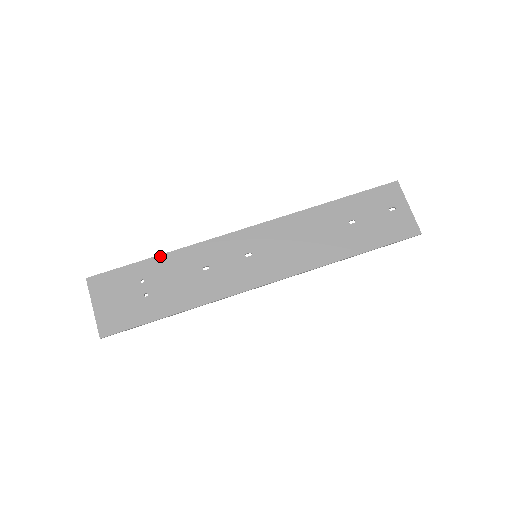
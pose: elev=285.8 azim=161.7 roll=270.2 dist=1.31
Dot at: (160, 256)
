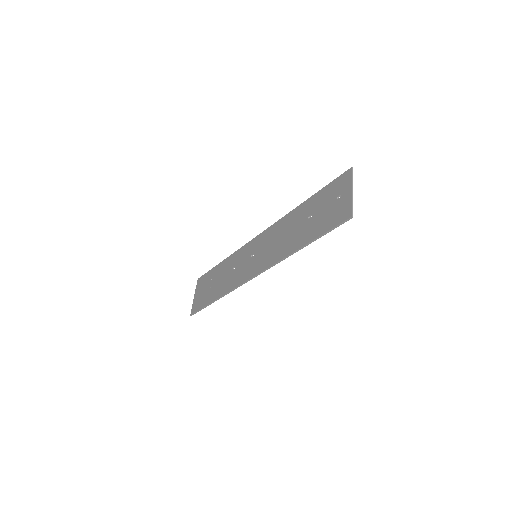
Dot at: (222, 262)
